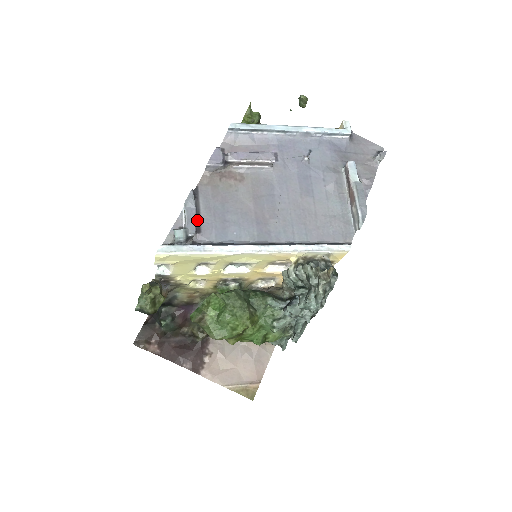
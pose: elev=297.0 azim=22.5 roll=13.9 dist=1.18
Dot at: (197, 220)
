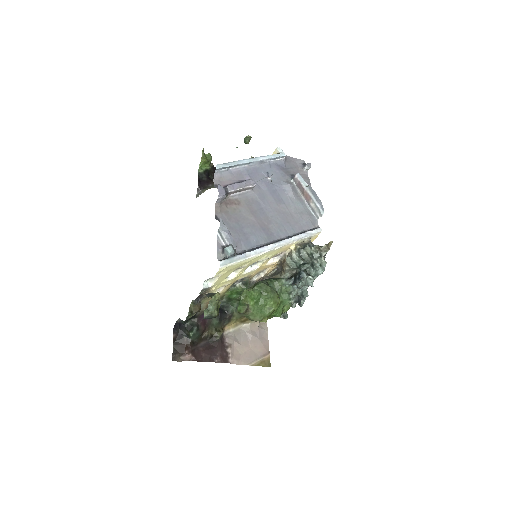
Dot at: occluded
